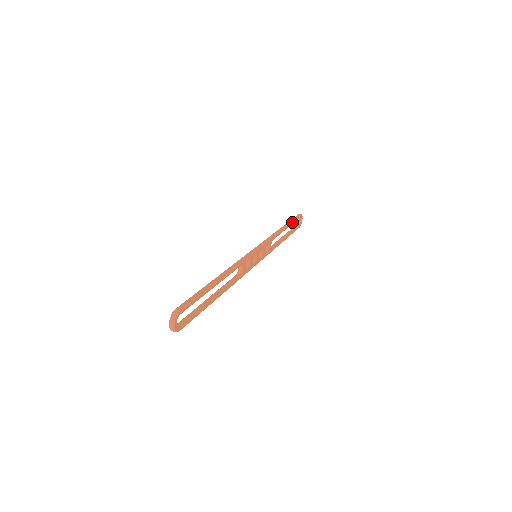
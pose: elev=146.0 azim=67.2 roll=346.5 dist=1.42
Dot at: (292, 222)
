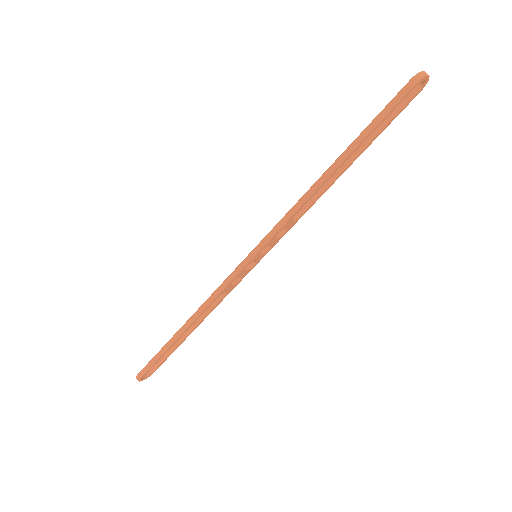
Dot at: (367, 135)
